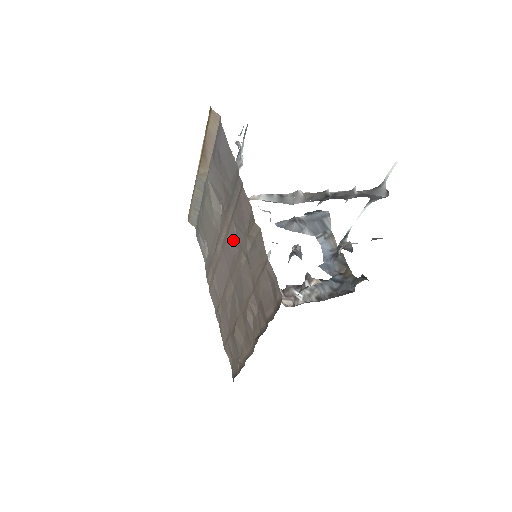
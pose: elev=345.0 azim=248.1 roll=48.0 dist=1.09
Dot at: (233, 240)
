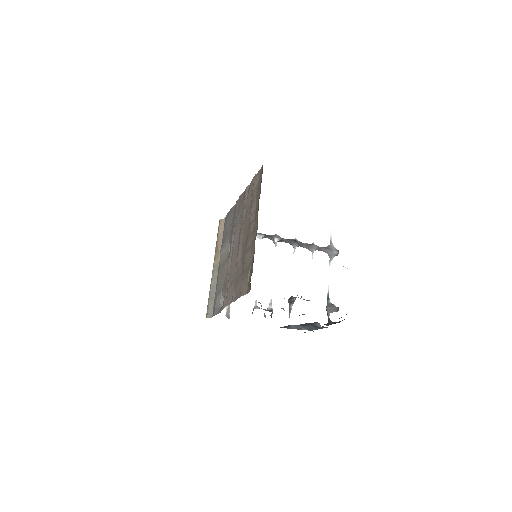
Dot at: (238, 229)
